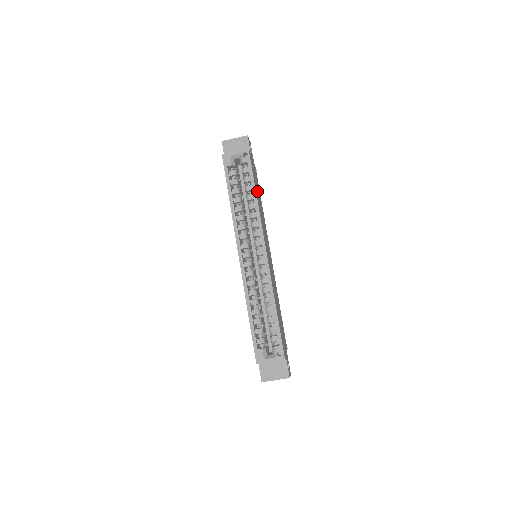
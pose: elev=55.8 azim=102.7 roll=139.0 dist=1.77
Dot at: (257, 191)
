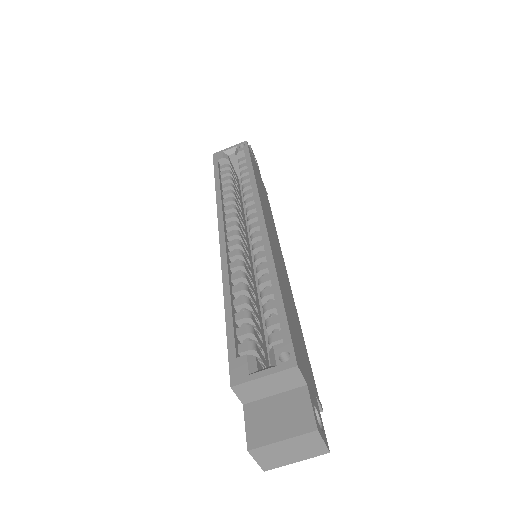
Dot at: (259, 183)
